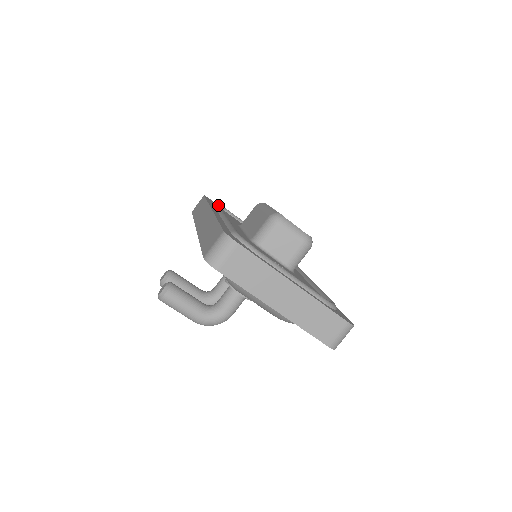
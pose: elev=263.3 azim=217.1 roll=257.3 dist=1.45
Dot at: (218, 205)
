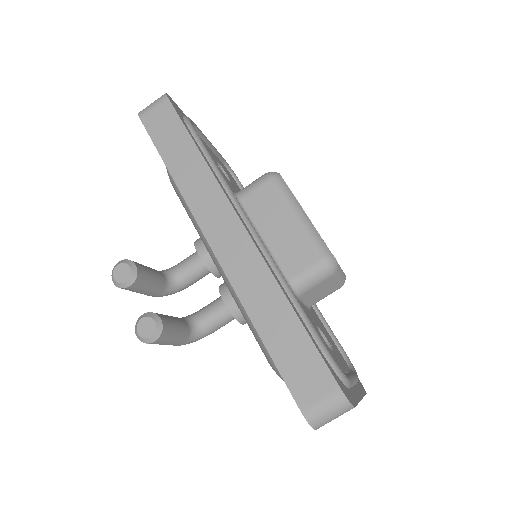
Dot at: (209, 154)
